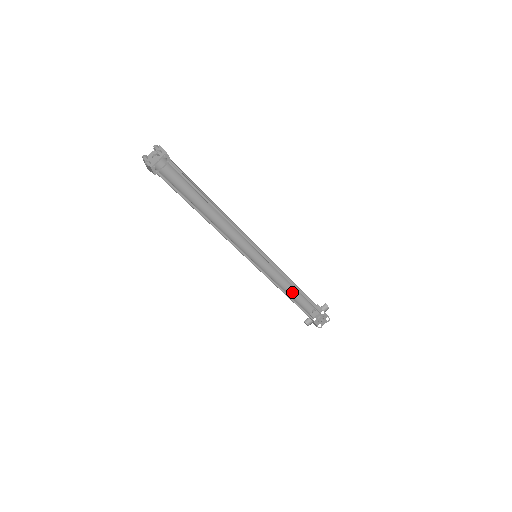
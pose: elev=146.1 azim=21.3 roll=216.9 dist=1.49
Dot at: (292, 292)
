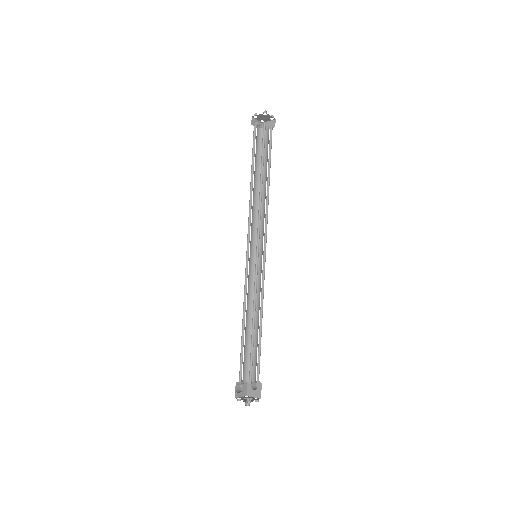
Dot at: (245, 335)
